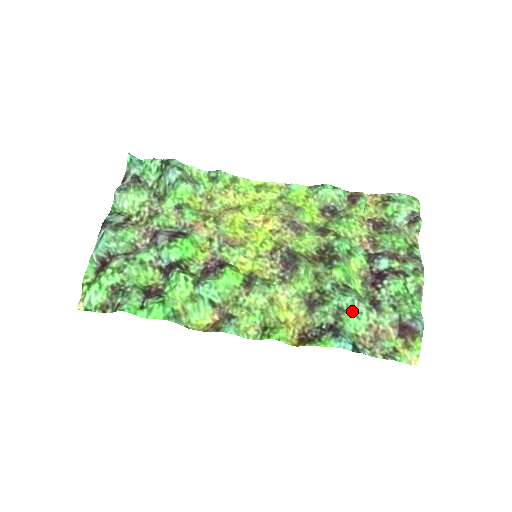
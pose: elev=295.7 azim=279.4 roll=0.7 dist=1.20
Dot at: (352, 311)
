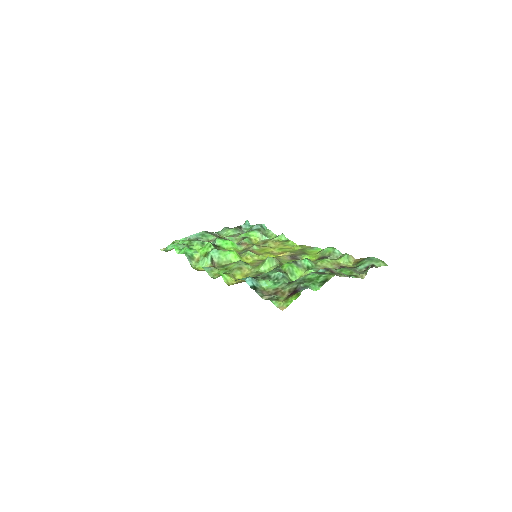
Dot at: (275, 281)
